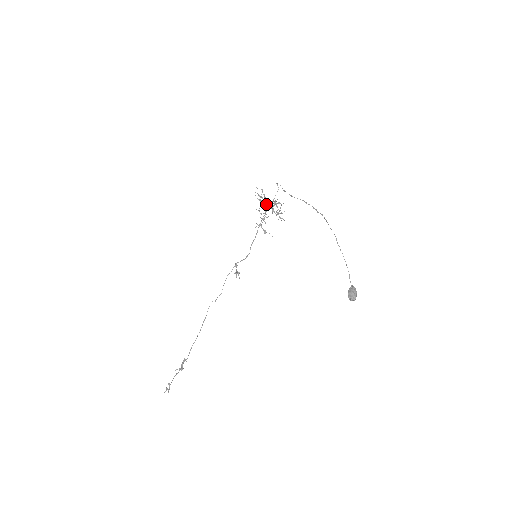
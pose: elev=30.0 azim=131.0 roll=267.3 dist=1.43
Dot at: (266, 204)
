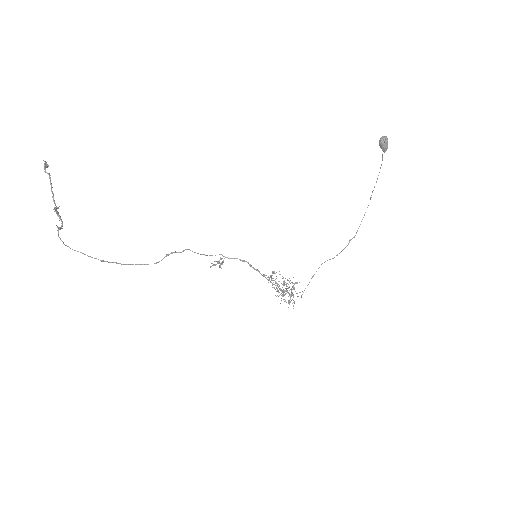
Dot at: occluded
